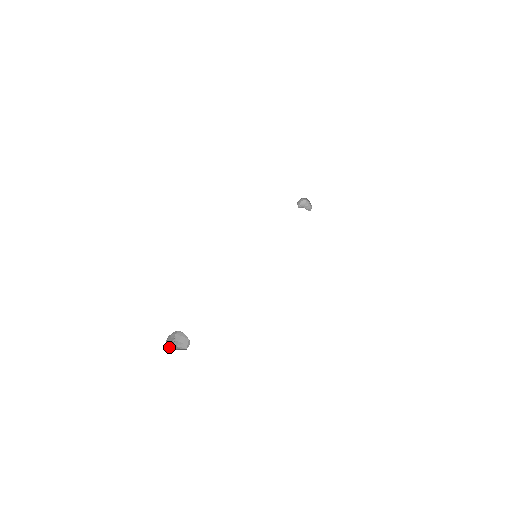
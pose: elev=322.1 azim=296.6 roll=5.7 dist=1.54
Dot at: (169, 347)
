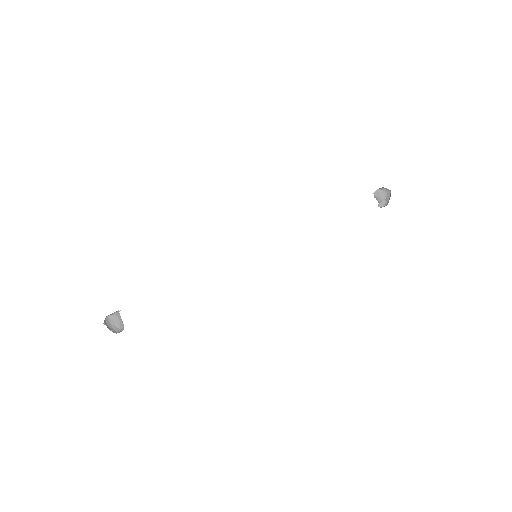
Dot at: (108, 319)
